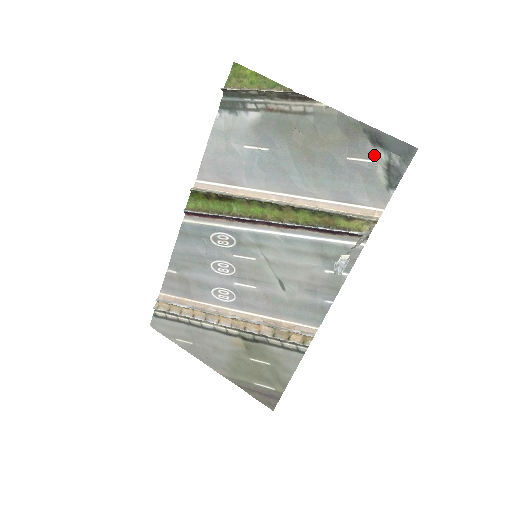
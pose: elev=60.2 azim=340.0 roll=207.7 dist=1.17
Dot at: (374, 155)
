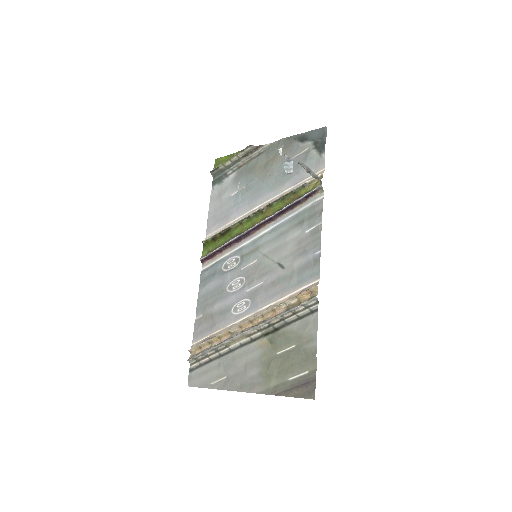
Dot at: (305, 146)
